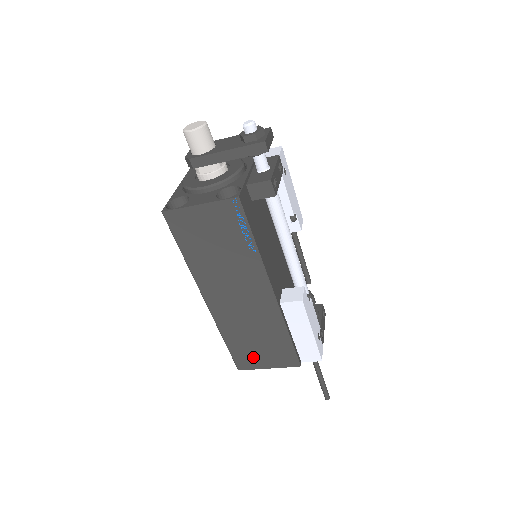
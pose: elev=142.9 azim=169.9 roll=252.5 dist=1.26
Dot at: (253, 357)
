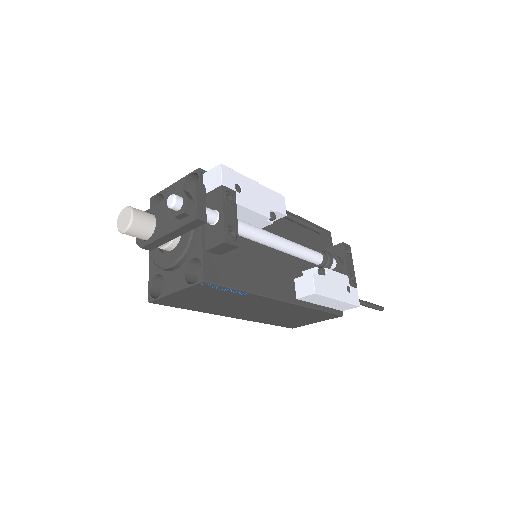
Dot at: (298, 323)
